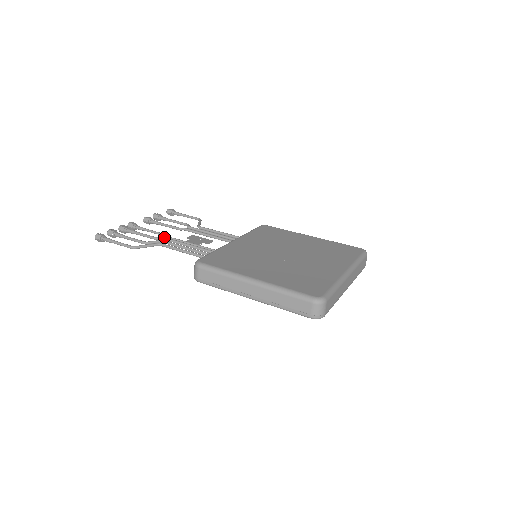
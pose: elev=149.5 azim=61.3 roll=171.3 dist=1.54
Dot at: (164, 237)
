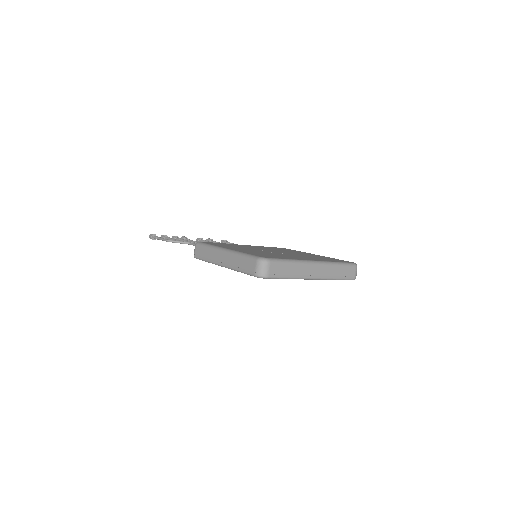
Dot at: occluded
